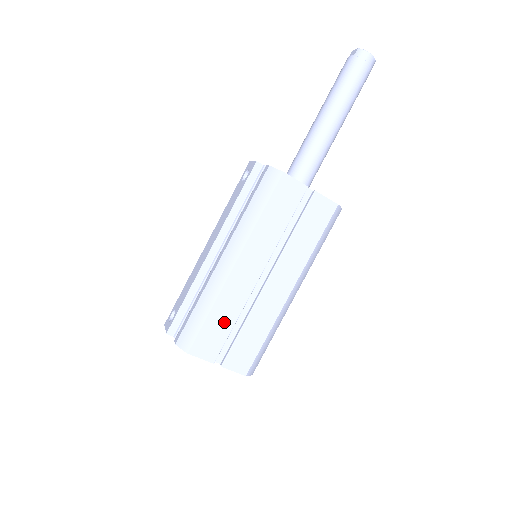
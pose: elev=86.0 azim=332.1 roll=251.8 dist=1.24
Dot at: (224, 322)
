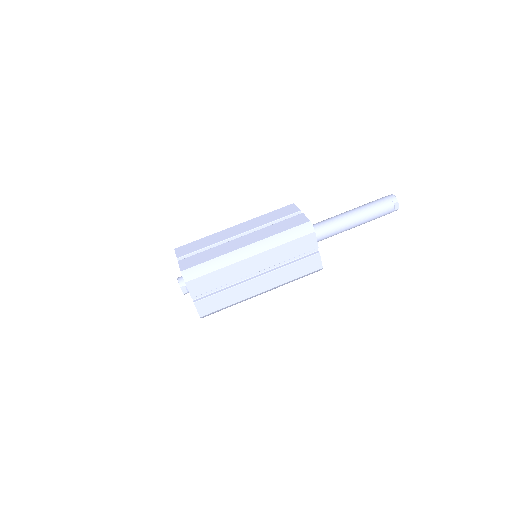
Dot at: (203, 244)
